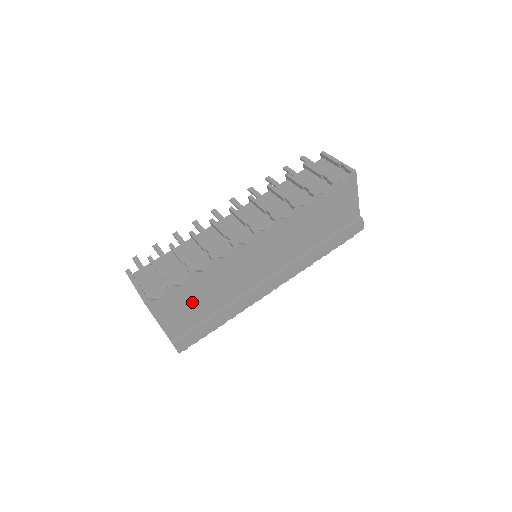
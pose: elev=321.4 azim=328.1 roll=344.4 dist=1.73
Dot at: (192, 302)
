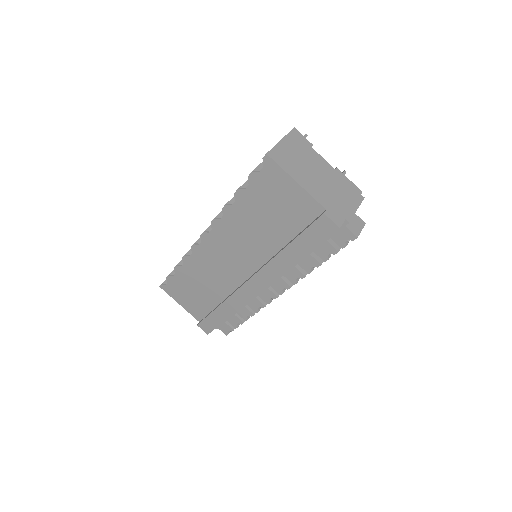
Dot at: (192, 292)
